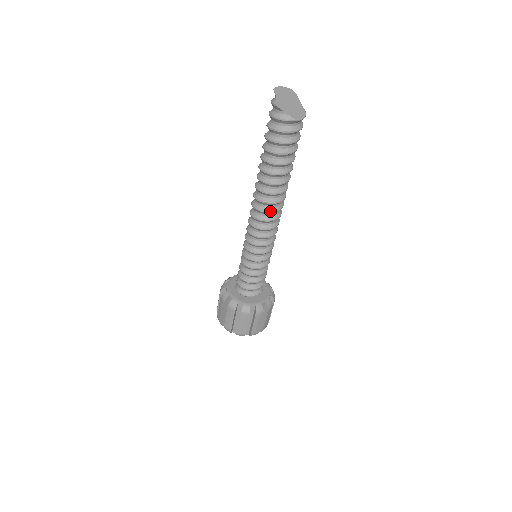
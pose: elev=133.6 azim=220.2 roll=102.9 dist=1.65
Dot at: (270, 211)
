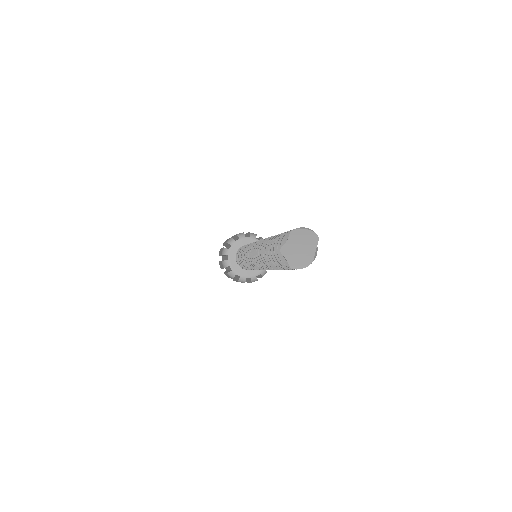
Dot at: (262, 267)
